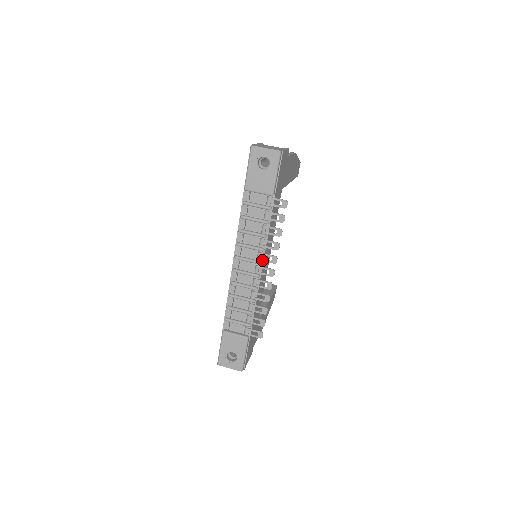
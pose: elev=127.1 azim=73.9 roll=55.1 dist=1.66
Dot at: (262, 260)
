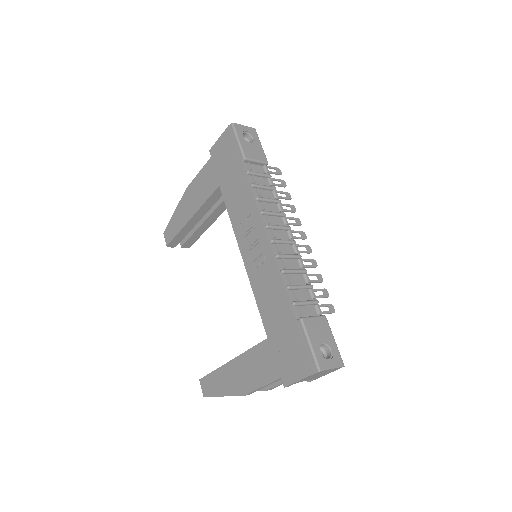
Dot at: (290, 224)
